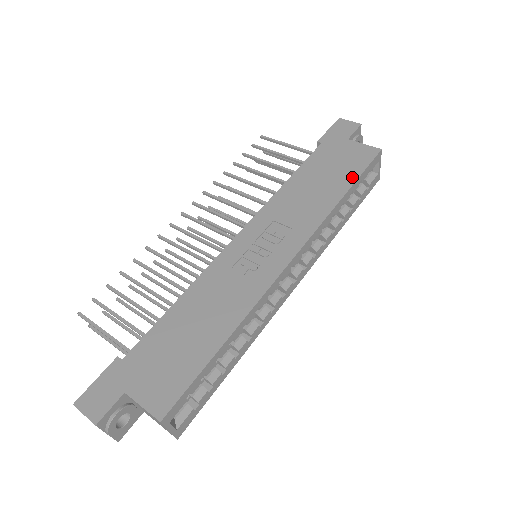
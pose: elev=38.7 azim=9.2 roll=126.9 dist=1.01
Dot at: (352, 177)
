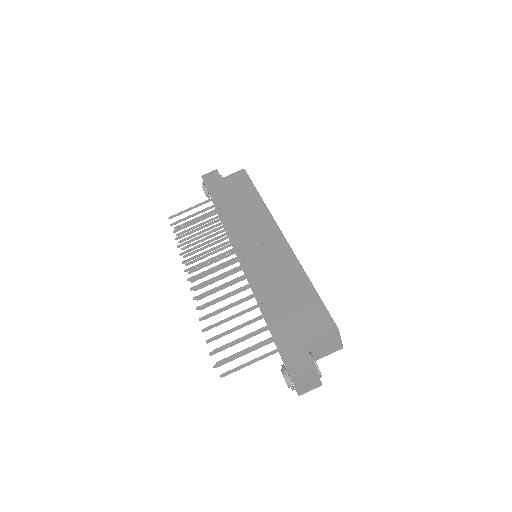
Dot at: (250, 187)
